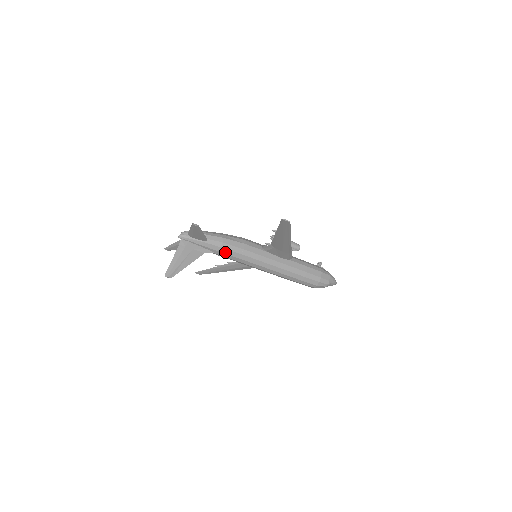
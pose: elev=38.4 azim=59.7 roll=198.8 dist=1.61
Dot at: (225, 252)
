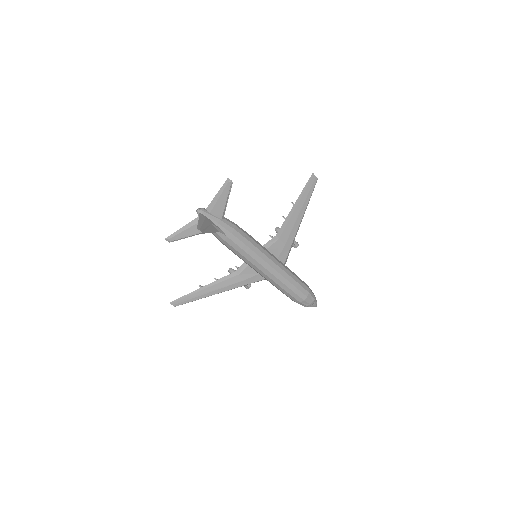
Dot at: (237, 236)
